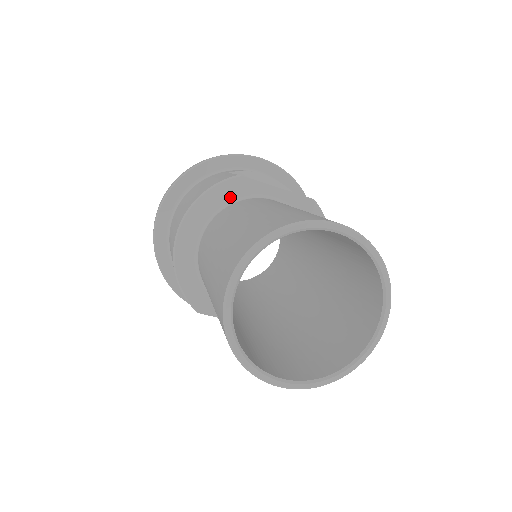
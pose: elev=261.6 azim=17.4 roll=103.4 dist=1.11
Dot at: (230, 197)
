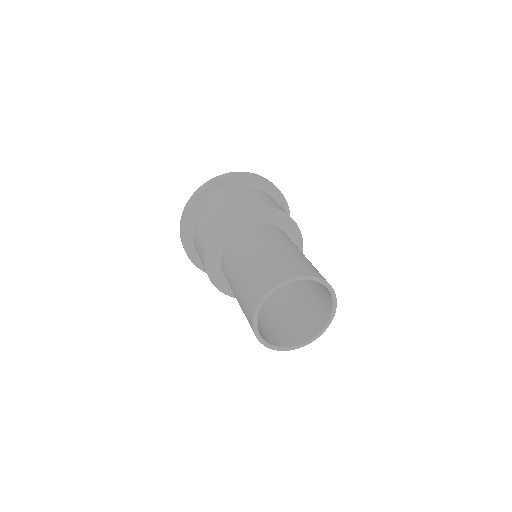
Dot at: (216, 260)
